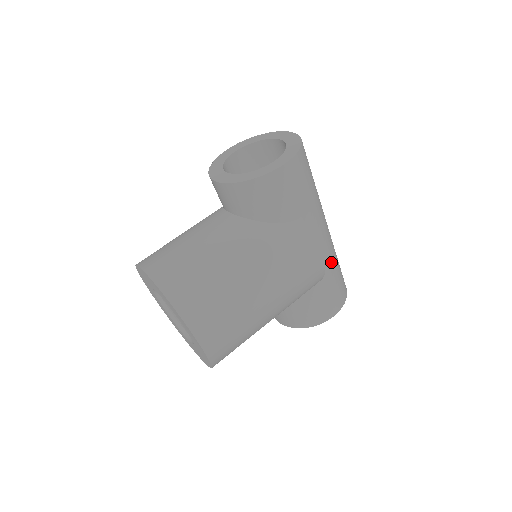
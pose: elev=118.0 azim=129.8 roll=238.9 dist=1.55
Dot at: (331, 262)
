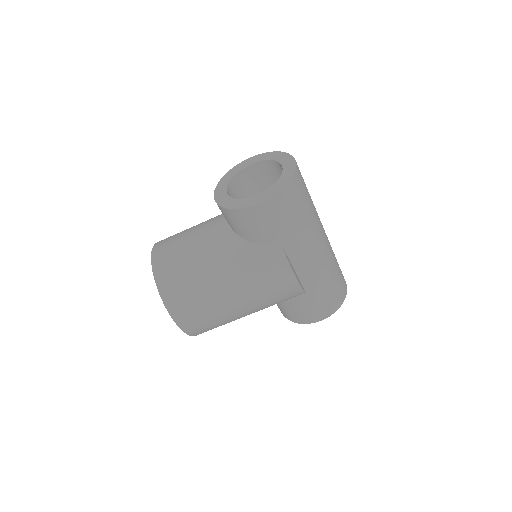
Dot at: (319, 280)
